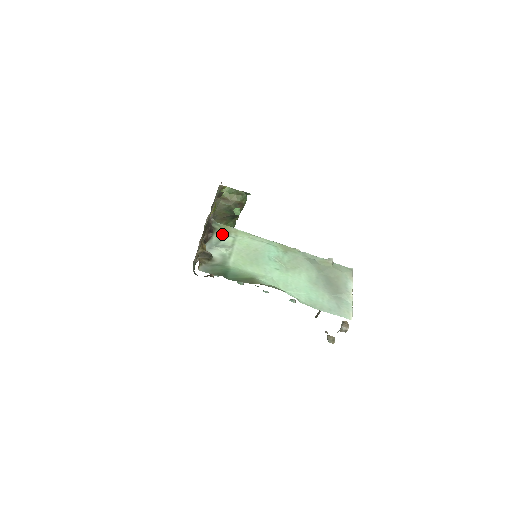
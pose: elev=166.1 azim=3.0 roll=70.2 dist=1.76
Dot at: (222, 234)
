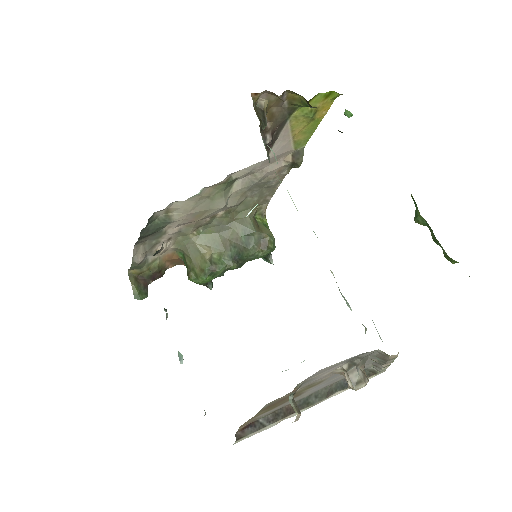
Dot at: occluded
